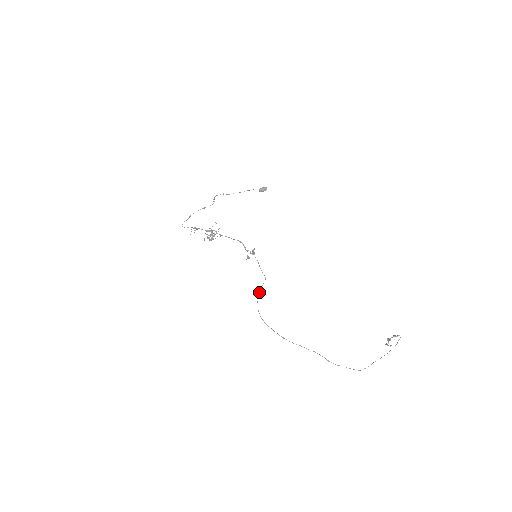
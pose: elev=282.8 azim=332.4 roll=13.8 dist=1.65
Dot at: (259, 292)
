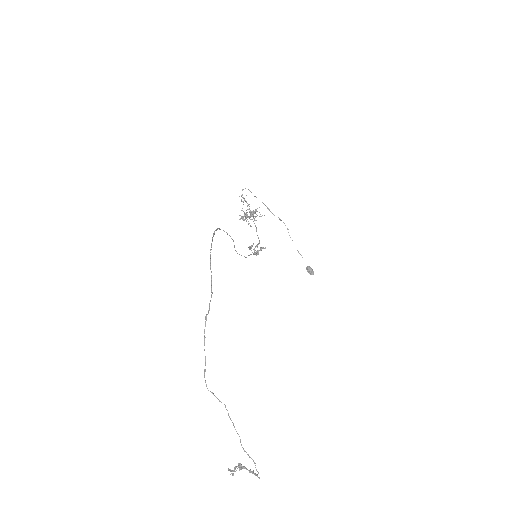
Dot at: occluded
